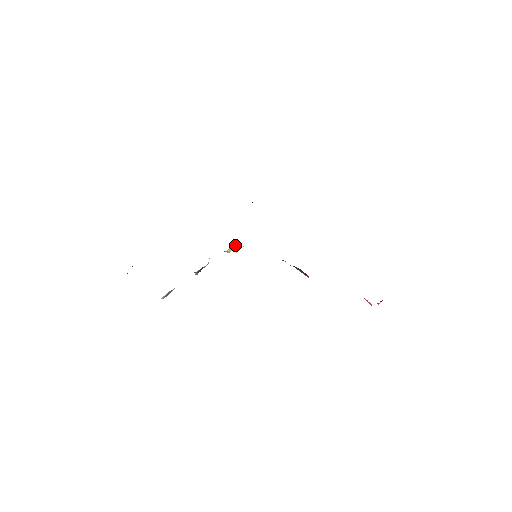
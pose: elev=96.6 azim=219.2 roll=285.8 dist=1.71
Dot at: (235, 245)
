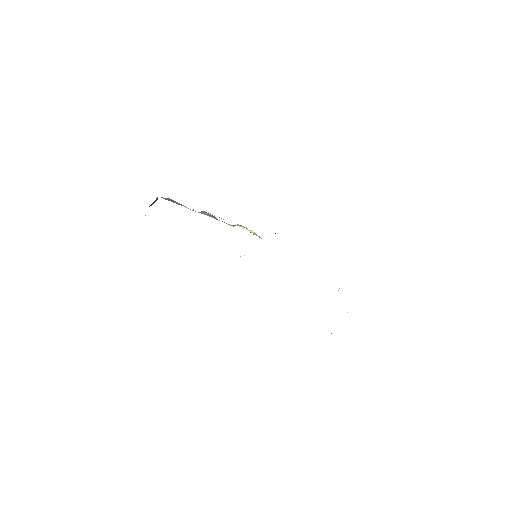
Dot at: occluded
